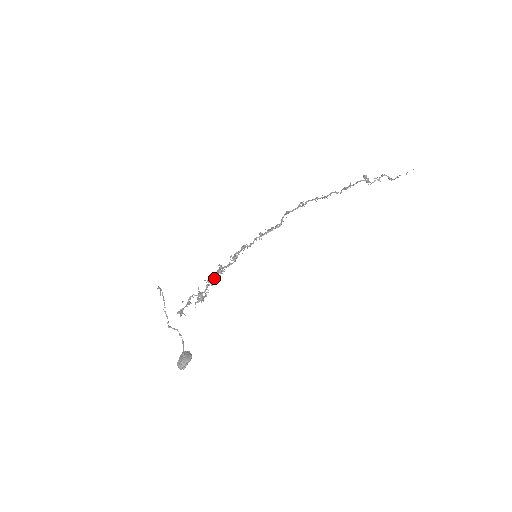
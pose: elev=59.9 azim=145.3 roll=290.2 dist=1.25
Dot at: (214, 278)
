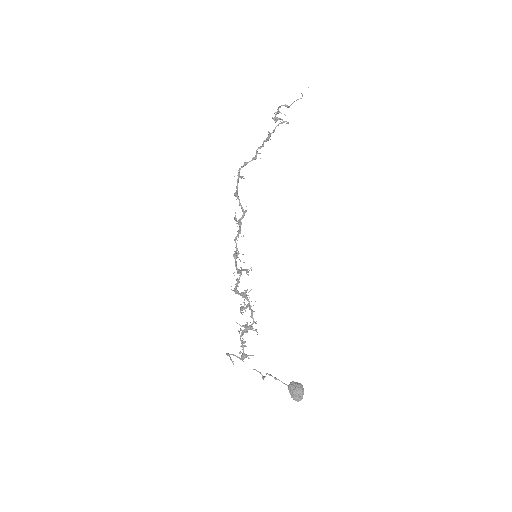
Dot at: (249, 304)
